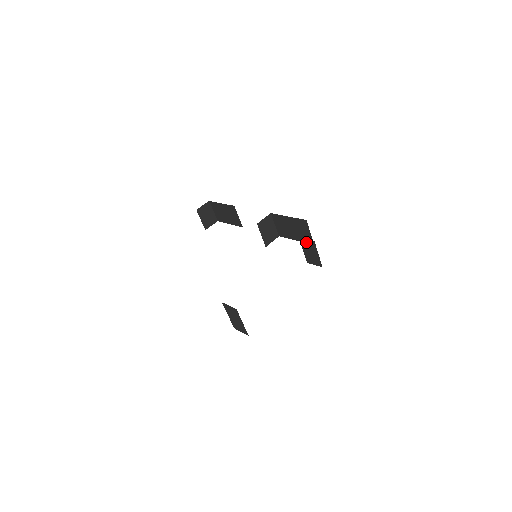
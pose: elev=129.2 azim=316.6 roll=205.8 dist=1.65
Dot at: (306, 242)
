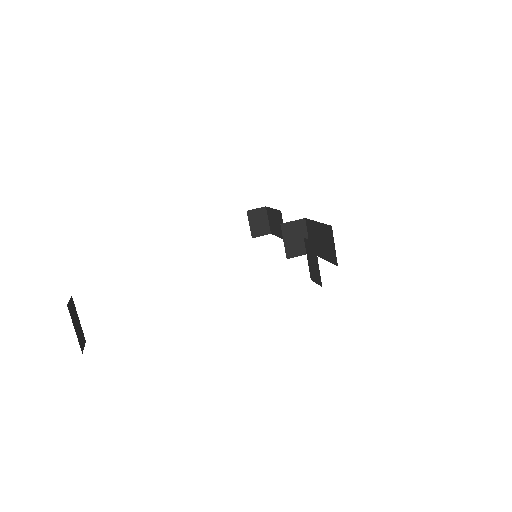
Dot at: (309, 245)
